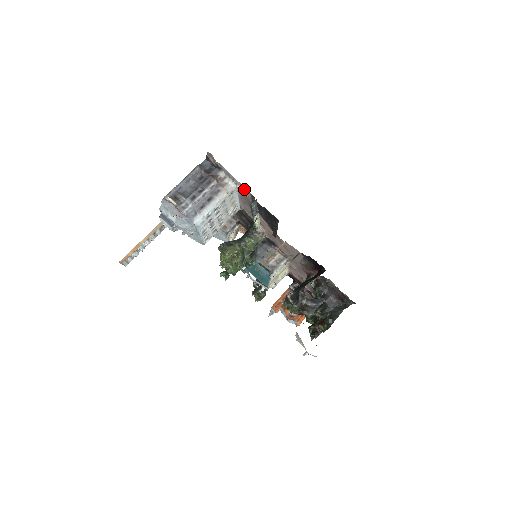
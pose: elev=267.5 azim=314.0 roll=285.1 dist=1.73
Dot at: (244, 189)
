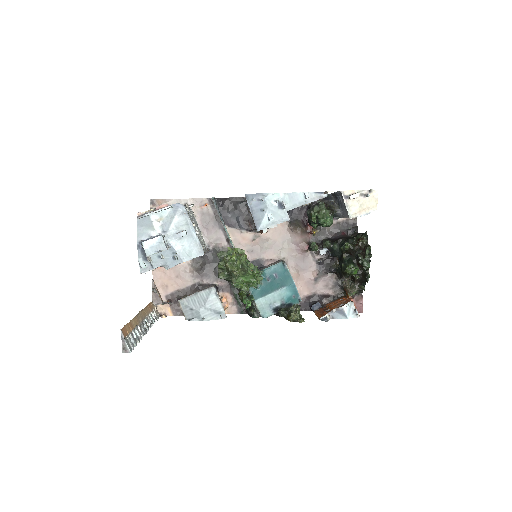
Dot at: (199, 203)
